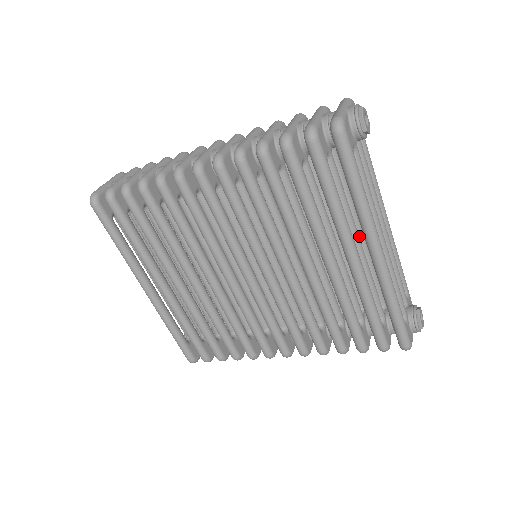
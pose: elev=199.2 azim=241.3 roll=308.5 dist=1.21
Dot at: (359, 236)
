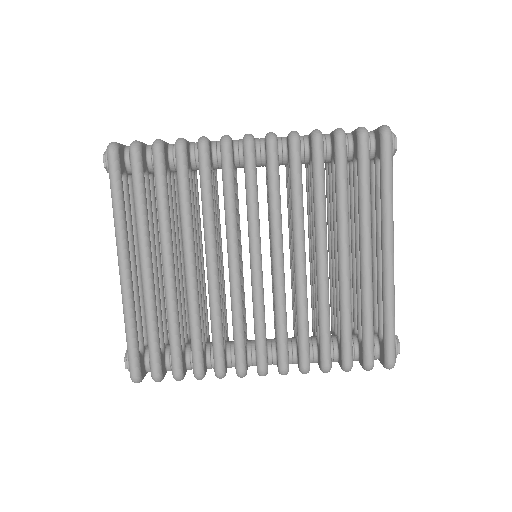
Dot at: occluded
